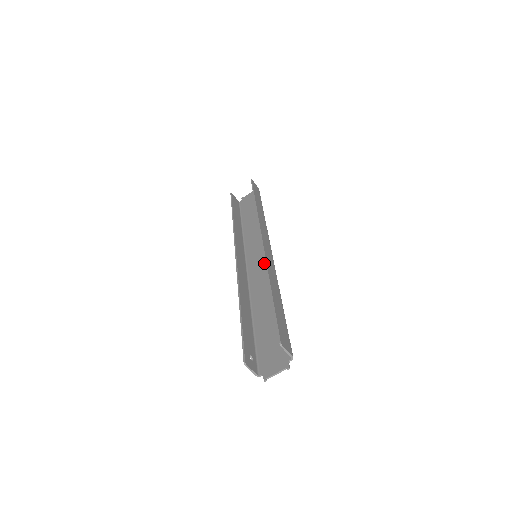
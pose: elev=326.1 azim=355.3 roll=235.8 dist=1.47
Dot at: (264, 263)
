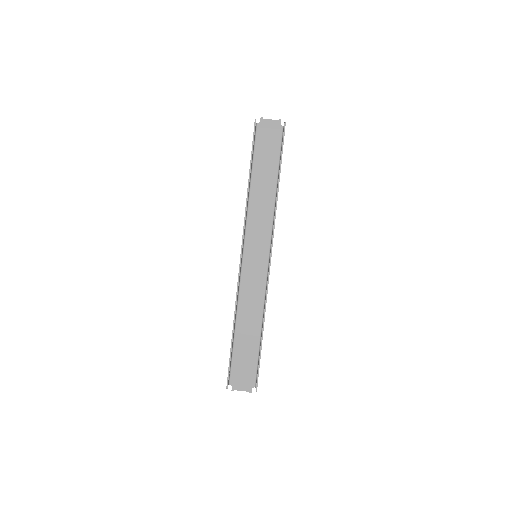
Dot at: (260, 268)
